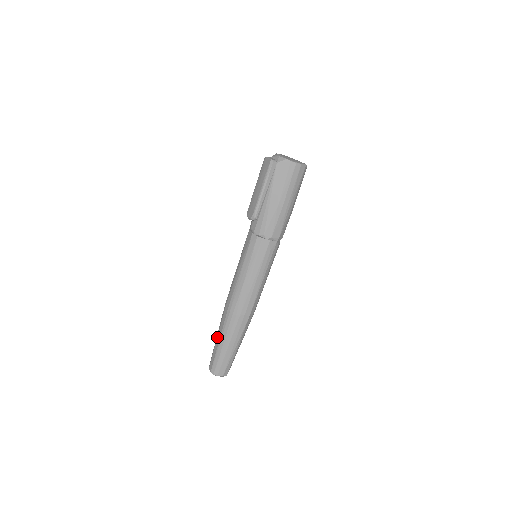
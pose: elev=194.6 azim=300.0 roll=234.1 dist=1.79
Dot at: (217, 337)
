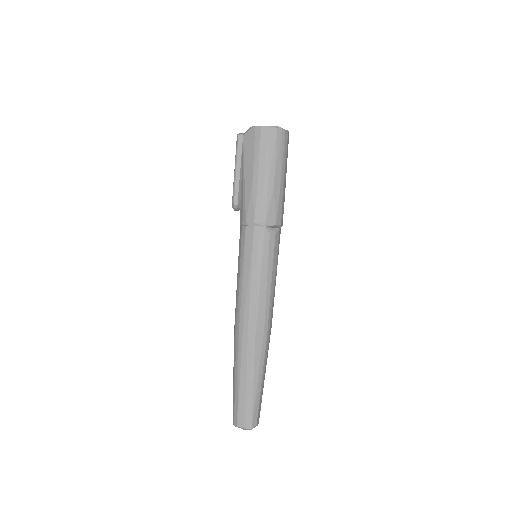
Dot at: occluded
